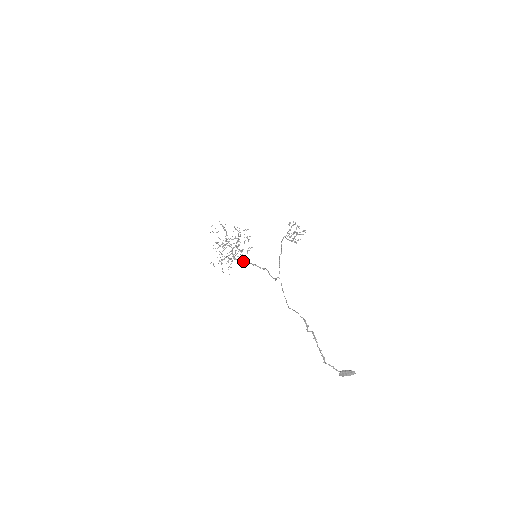
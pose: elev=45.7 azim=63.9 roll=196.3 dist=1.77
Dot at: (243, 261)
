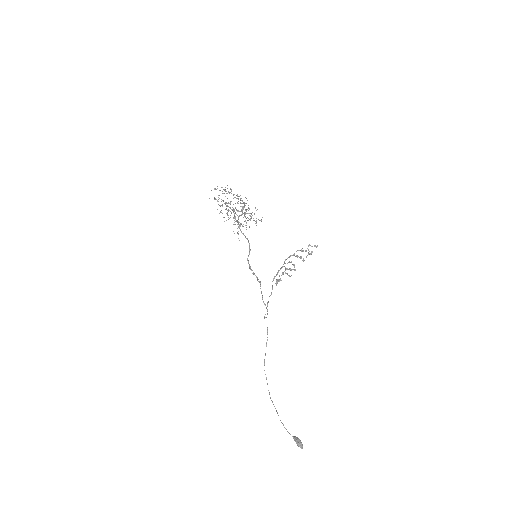
Dot at: occluded
